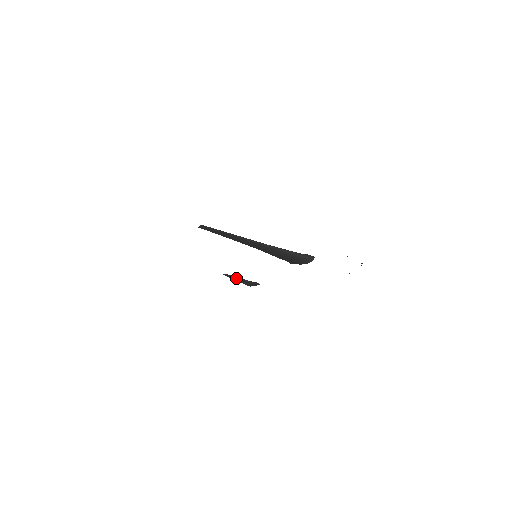
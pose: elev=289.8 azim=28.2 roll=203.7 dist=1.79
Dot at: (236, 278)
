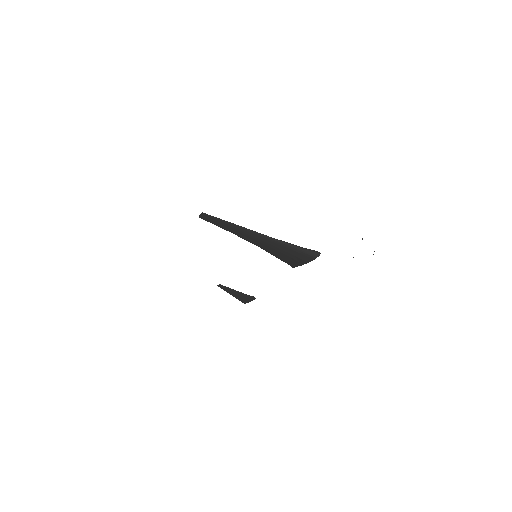
Dot at: (231, 290)
